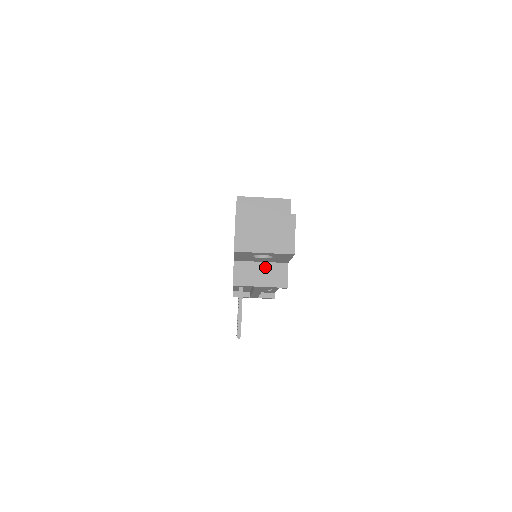
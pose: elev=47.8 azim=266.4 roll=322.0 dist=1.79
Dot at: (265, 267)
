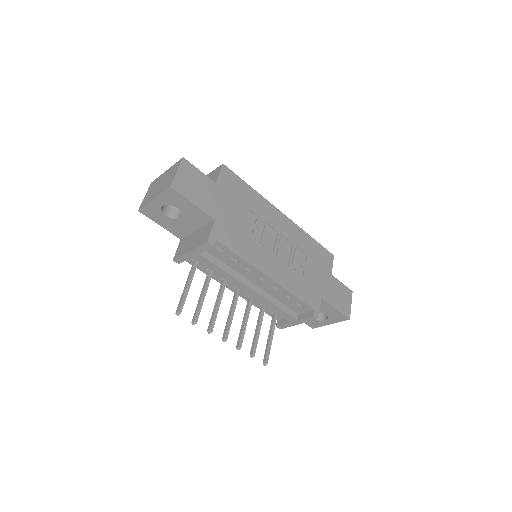
Dot at: (198, 233)
